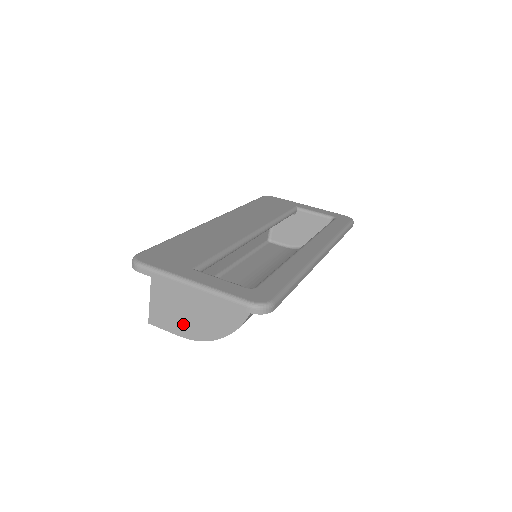
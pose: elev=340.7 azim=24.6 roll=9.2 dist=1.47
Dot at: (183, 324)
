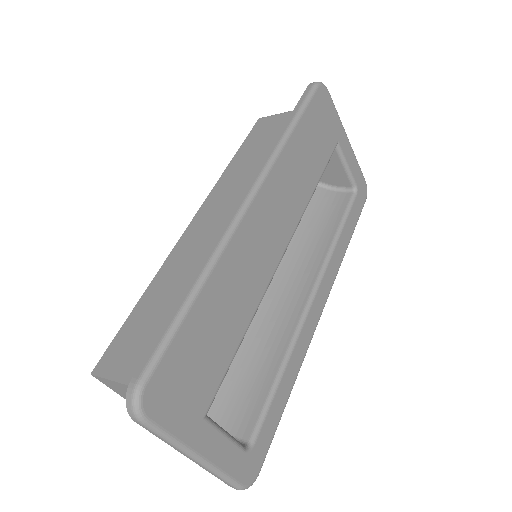
Dot at: occluded
